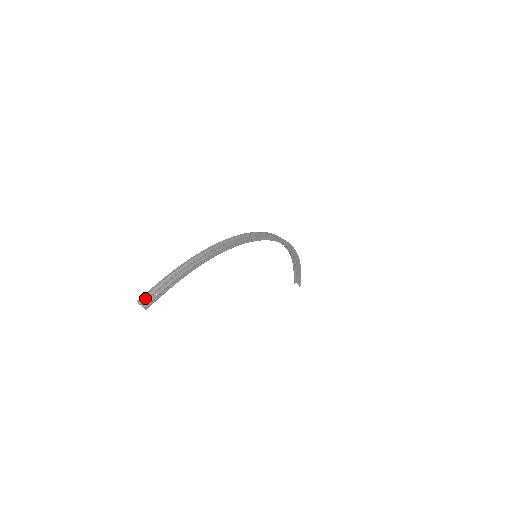
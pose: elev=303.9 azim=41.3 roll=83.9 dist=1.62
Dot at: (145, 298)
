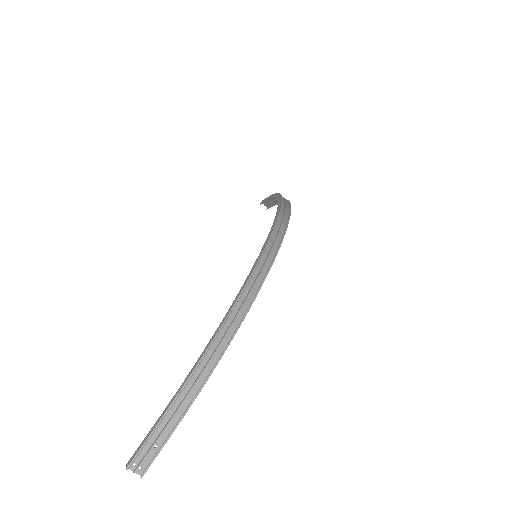
Dot at: (137, 457)
